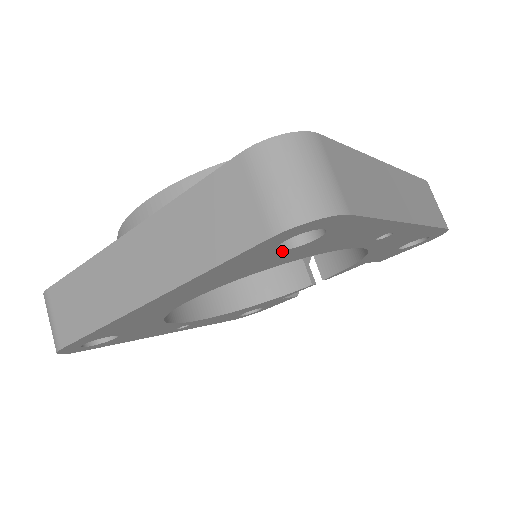
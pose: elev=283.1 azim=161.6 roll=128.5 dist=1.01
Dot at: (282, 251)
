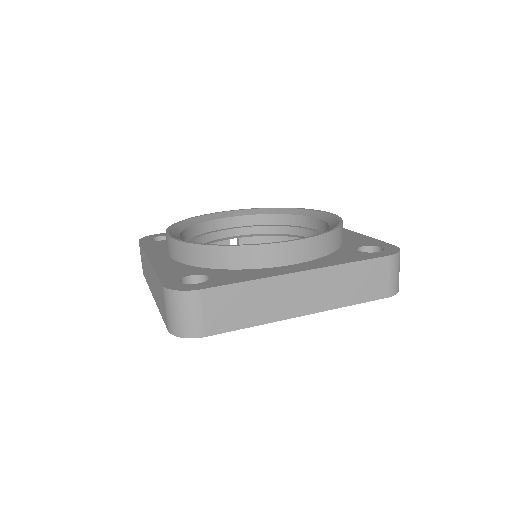
Dot at: occluded
